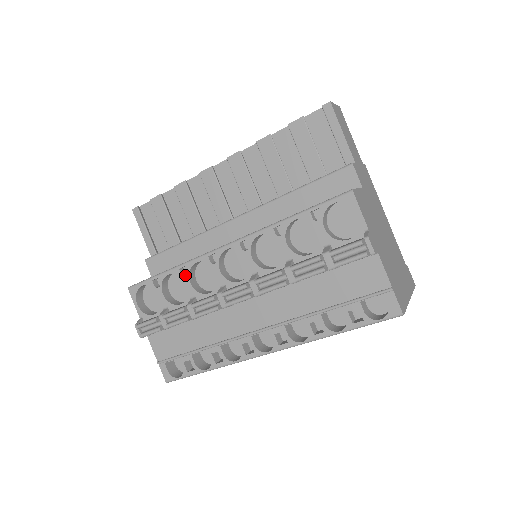
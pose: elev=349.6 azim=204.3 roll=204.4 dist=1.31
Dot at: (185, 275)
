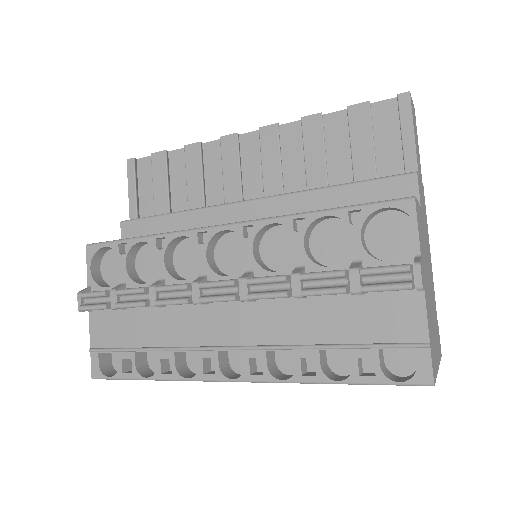
Dot at: (161, 249)
